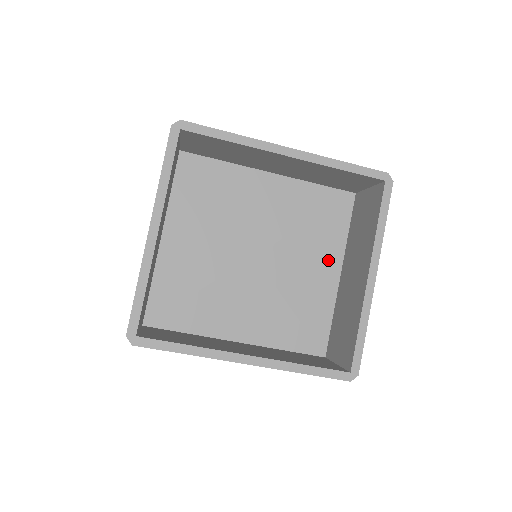
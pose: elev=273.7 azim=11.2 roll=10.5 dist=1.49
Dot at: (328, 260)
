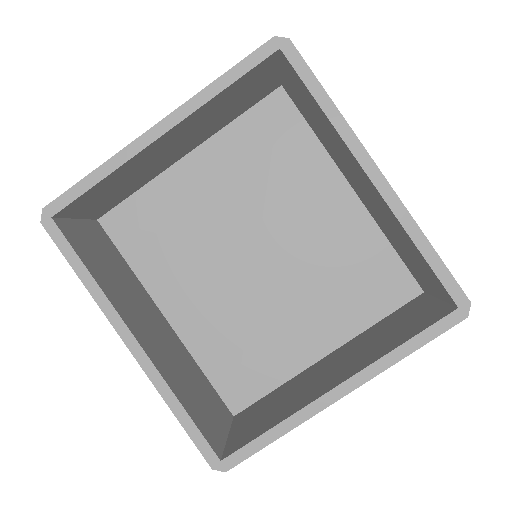
Dot at: (327, 329)
